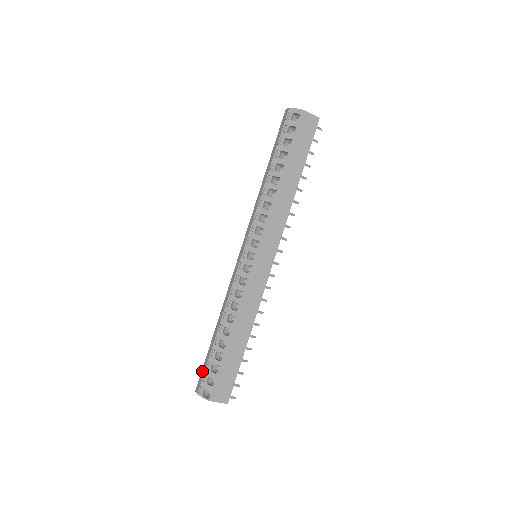
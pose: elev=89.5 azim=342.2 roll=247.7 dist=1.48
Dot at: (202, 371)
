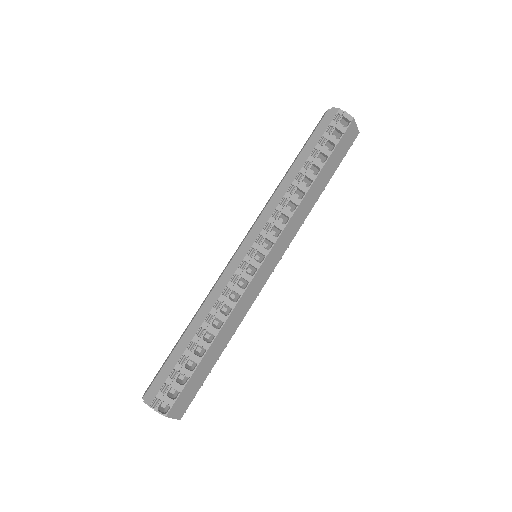
Dot at: (160, 378)
